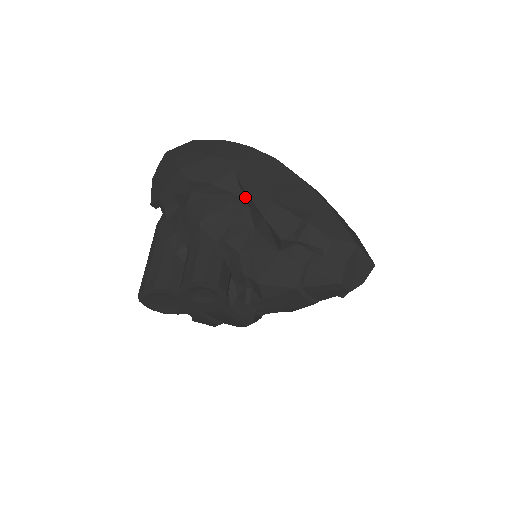
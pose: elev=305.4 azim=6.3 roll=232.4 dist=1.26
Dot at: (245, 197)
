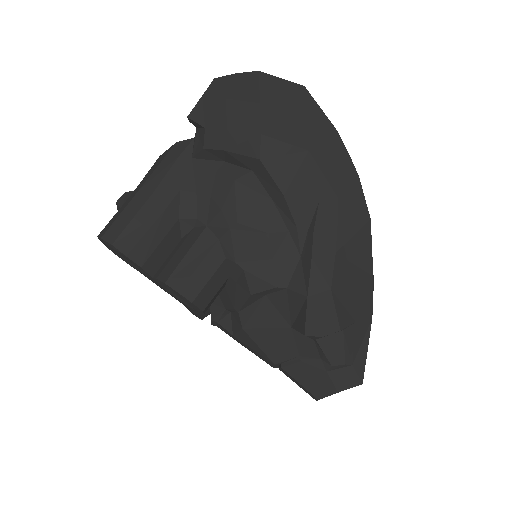
Dot at: (306, 244)
